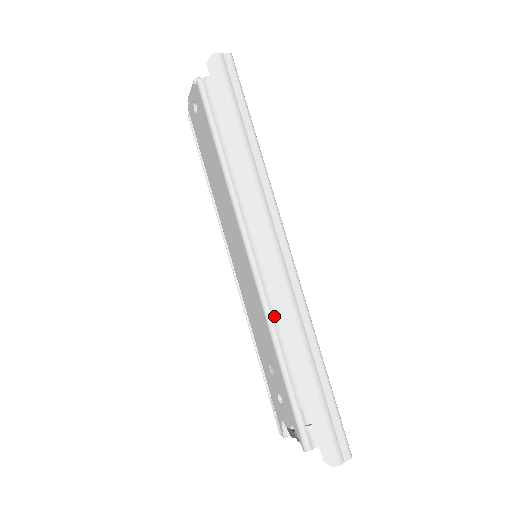
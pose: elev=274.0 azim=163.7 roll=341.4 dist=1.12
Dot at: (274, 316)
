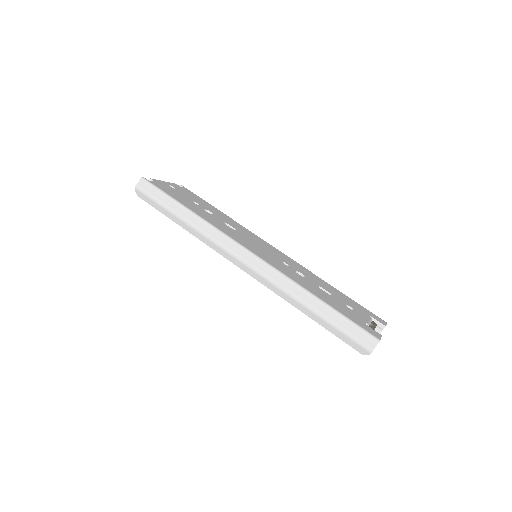
Dot at: occluded
